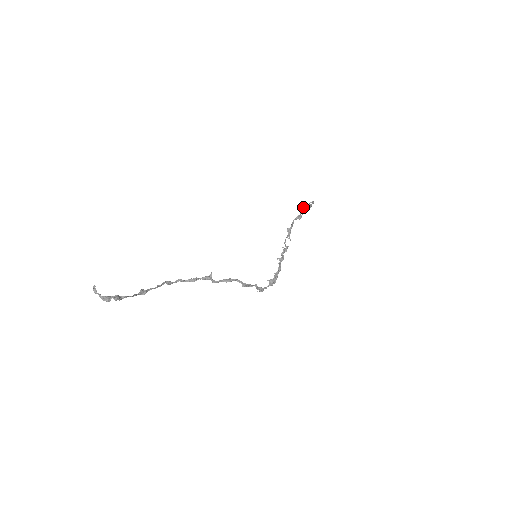
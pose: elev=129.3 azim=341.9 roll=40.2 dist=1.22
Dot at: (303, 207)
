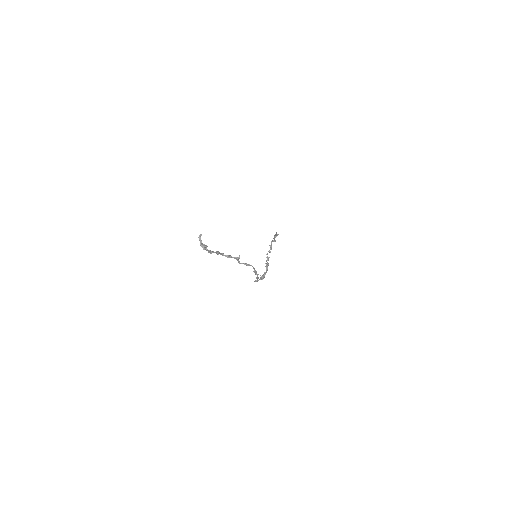
Dot at: (275, 235)
